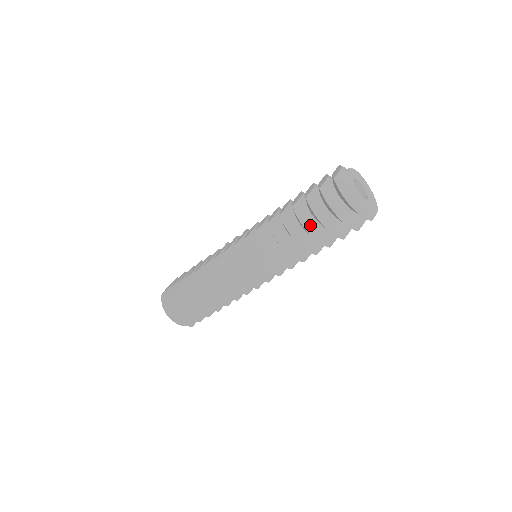
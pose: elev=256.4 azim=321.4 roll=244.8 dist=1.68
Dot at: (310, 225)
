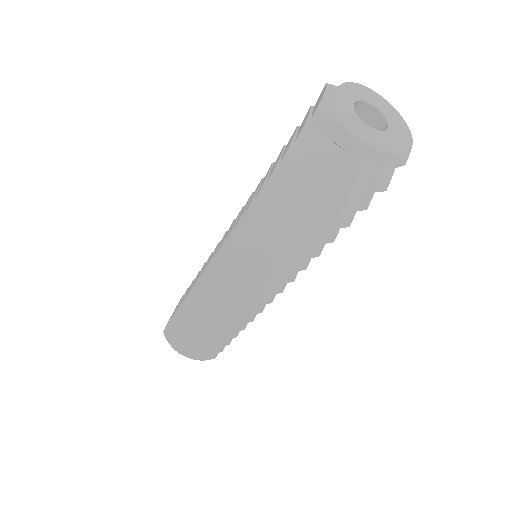
Dot at: (304, 204)
